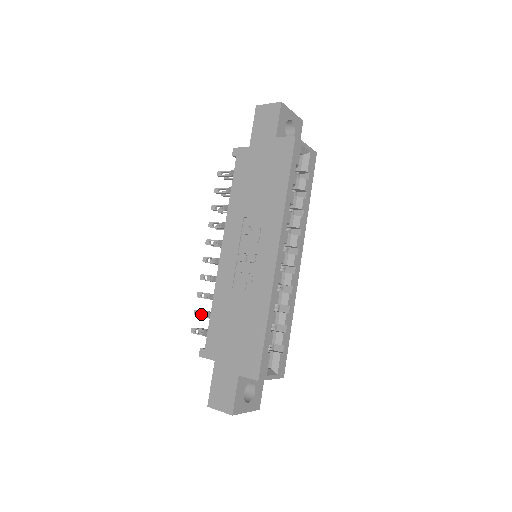
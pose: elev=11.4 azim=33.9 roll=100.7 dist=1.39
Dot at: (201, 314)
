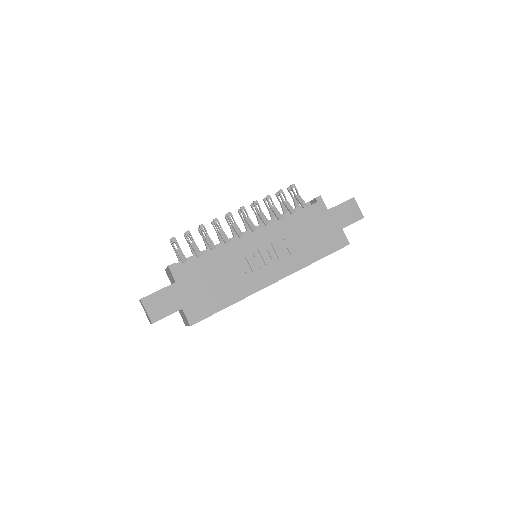
Dot at: occluded
